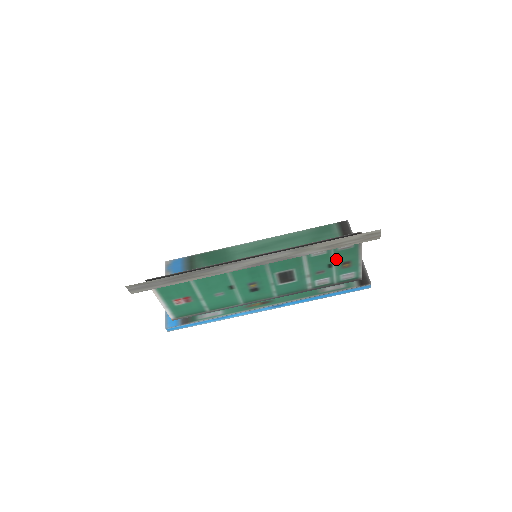
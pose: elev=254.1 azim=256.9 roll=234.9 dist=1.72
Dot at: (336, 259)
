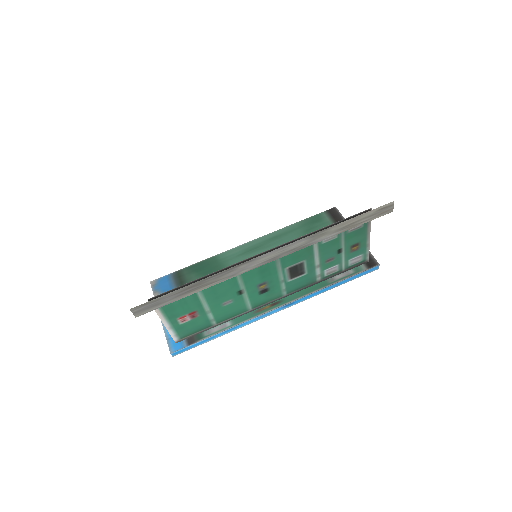
Dot at: (346, 243)
